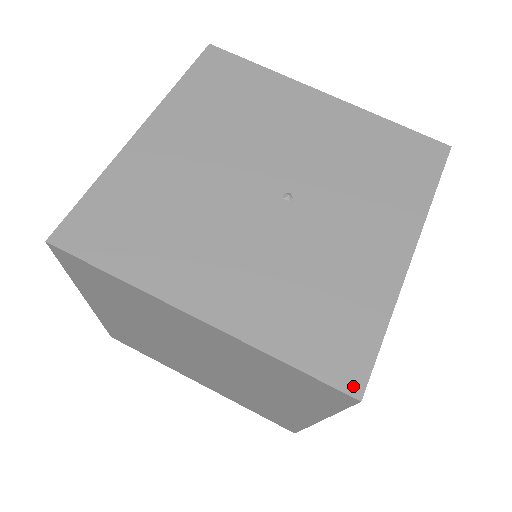
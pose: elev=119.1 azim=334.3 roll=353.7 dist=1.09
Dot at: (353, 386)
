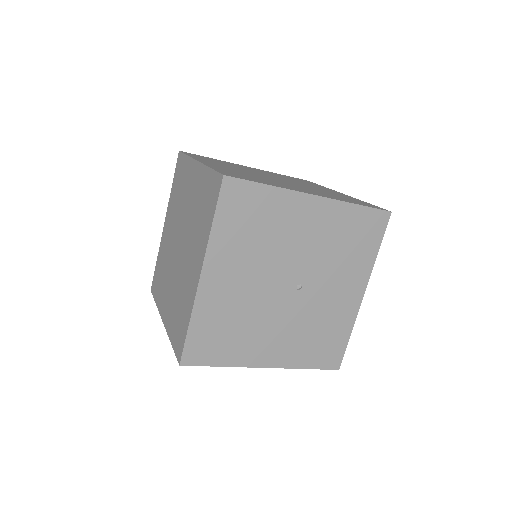
Dot at: (336, 366)
